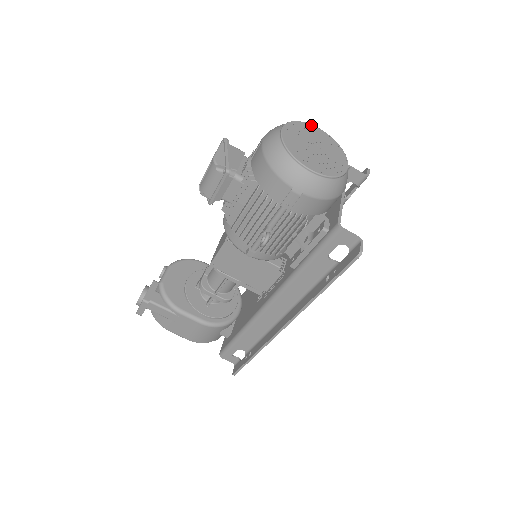
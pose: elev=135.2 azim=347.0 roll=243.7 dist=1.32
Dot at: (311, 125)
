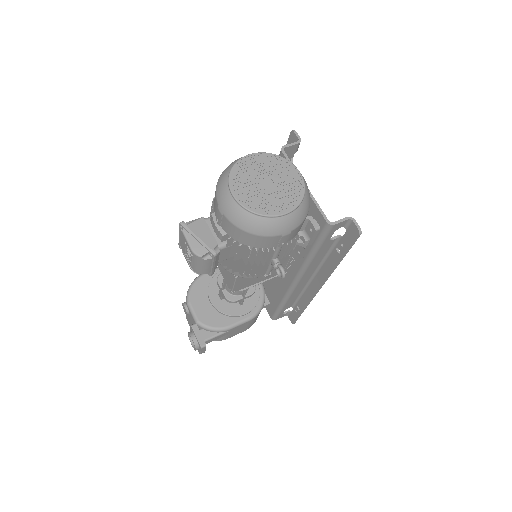
Dot at: (241, 159)
